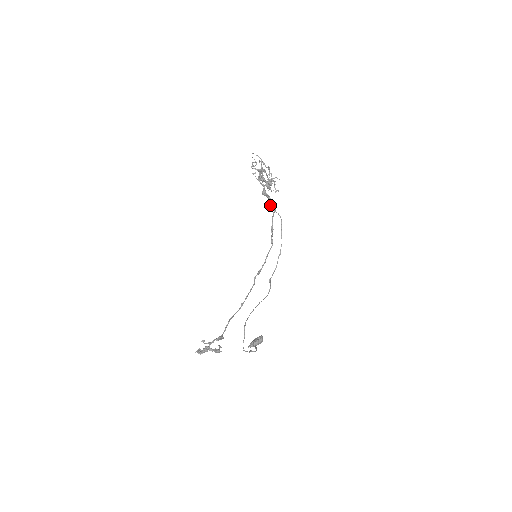
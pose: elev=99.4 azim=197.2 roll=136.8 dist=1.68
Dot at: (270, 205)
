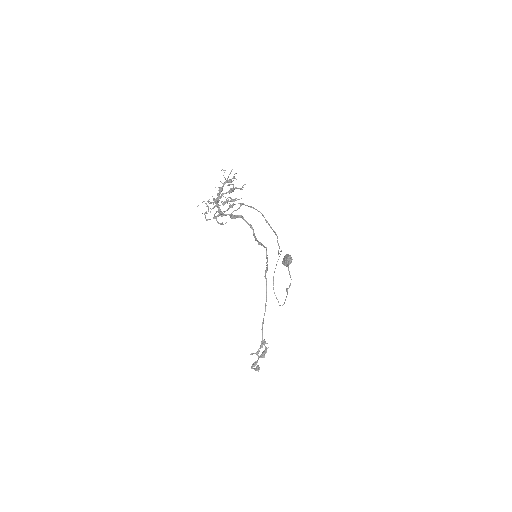
Dot at: occluded
